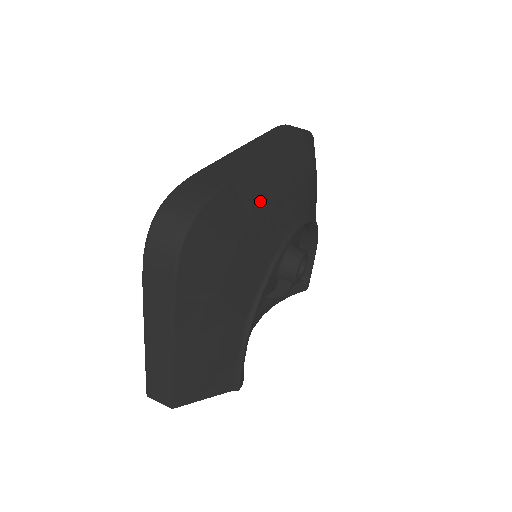
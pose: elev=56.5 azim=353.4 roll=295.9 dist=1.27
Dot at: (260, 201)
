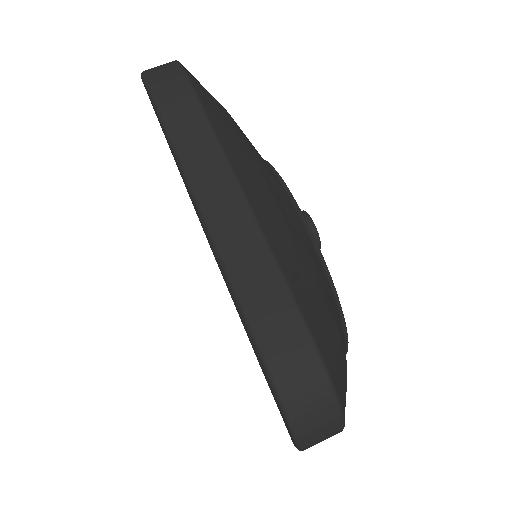
Dot at: (297, 255)
